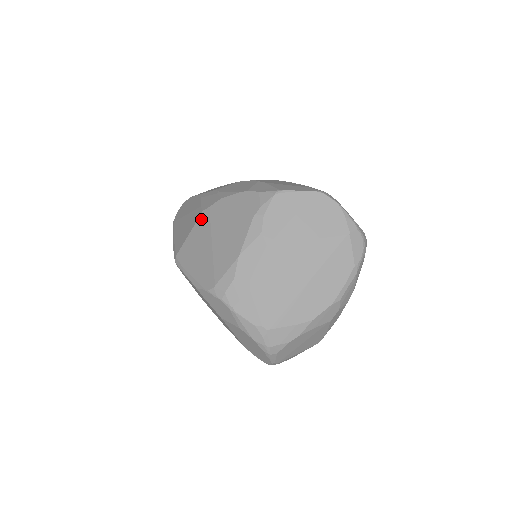
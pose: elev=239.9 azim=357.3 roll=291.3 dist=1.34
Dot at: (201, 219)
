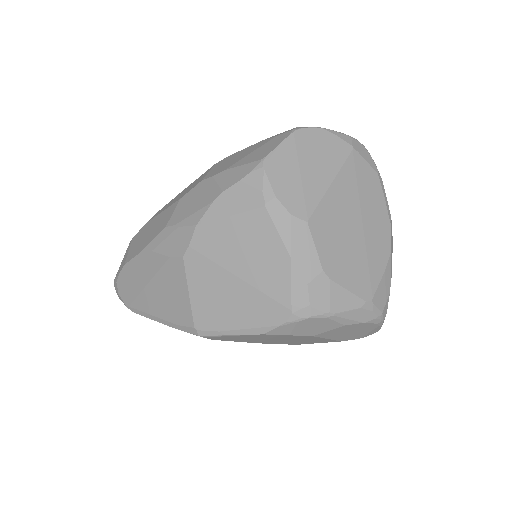
Dot at: (190, 267)
